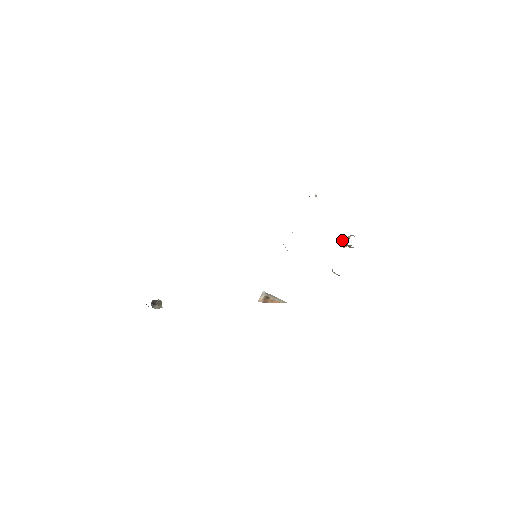
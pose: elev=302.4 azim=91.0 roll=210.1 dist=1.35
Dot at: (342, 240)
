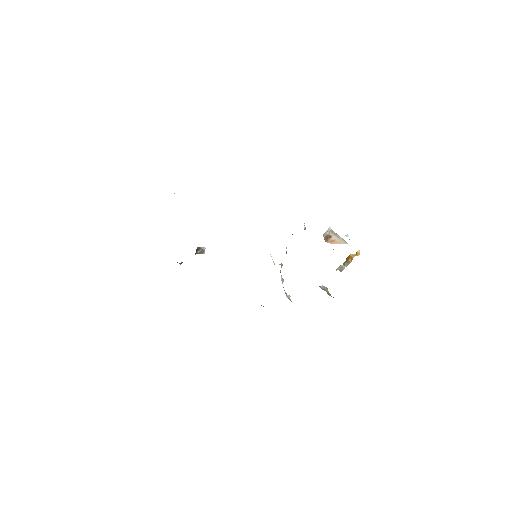
Dot at: (348, 257)
